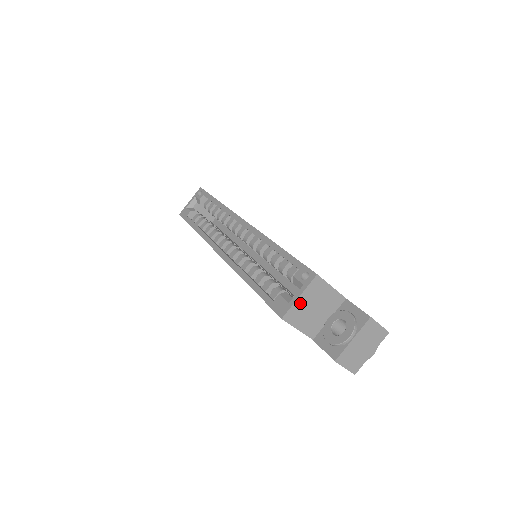
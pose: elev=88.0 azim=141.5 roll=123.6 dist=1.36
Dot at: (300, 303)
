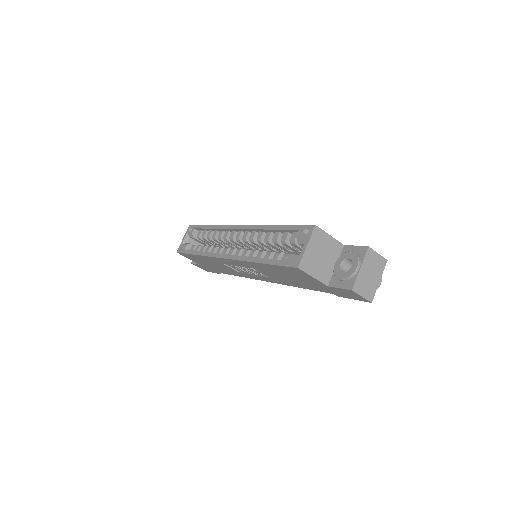
Dot at: (309, 252)
